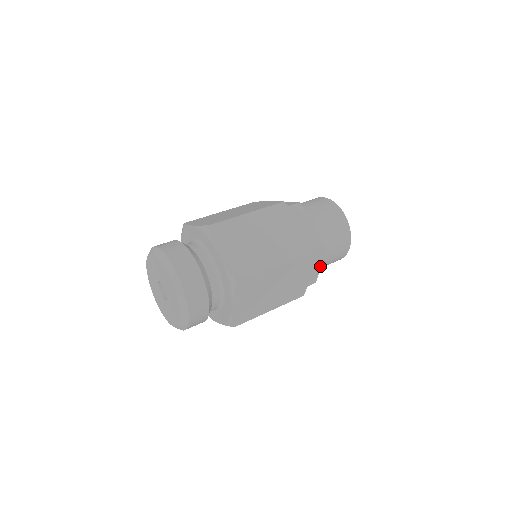
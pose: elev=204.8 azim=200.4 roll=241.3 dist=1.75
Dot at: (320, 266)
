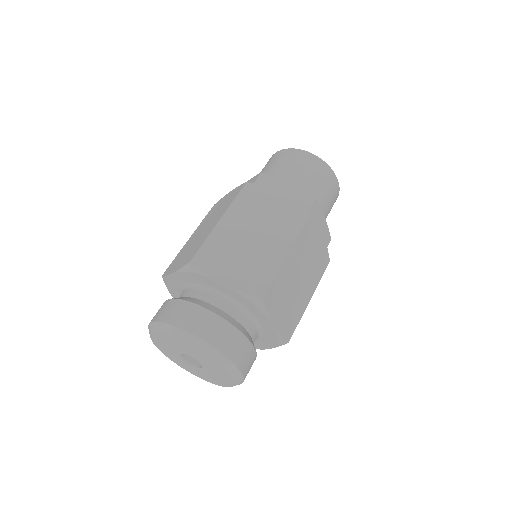
Dot at: (325, 221)
